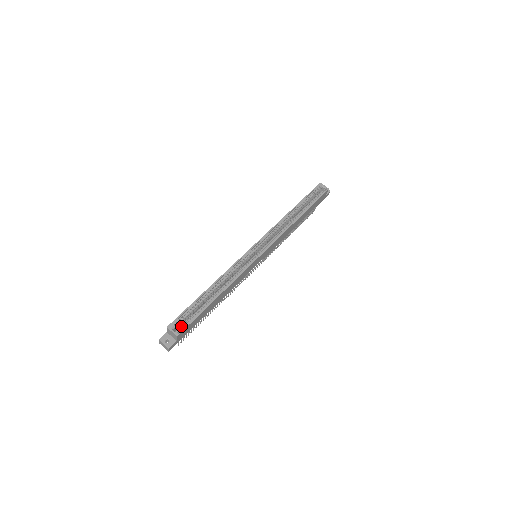
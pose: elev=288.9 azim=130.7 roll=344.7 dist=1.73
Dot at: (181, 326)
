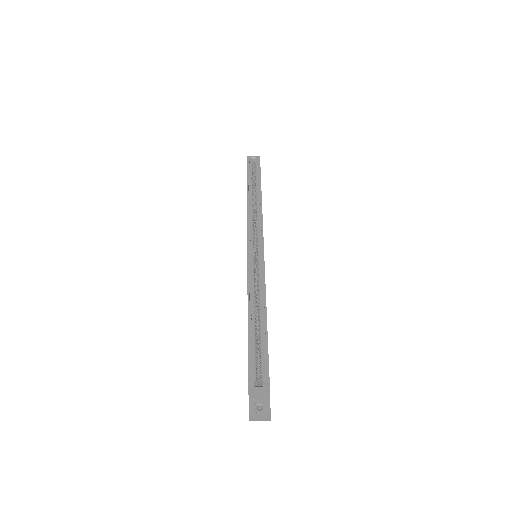
Dot at: (261, 375)
